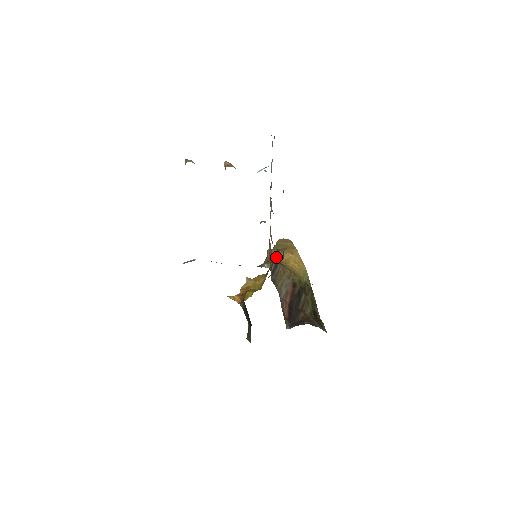
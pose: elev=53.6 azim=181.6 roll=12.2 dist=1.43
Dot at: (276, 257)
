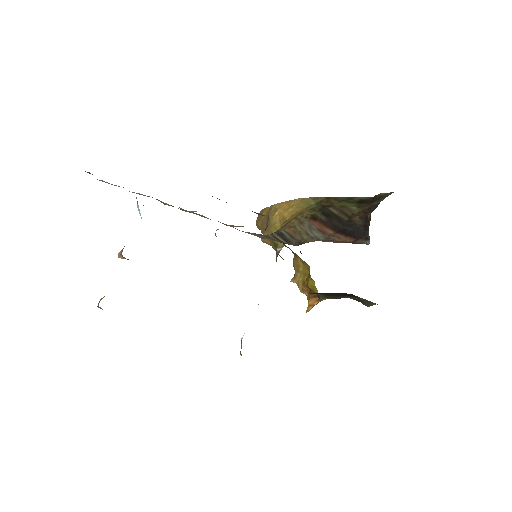
Dot at: occluded
